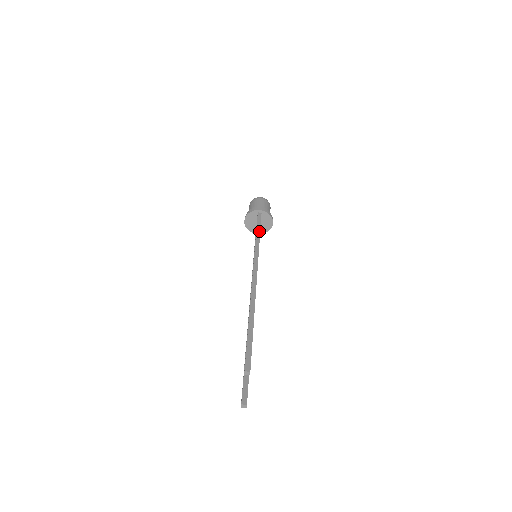
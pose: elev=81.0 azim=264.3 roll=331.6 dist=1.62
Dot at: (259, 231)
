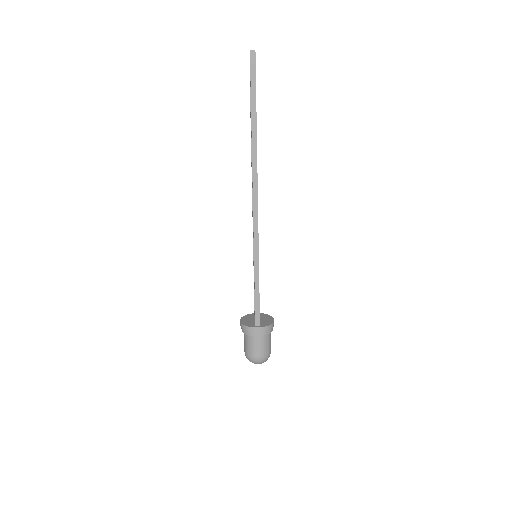
Dot at: occluded
